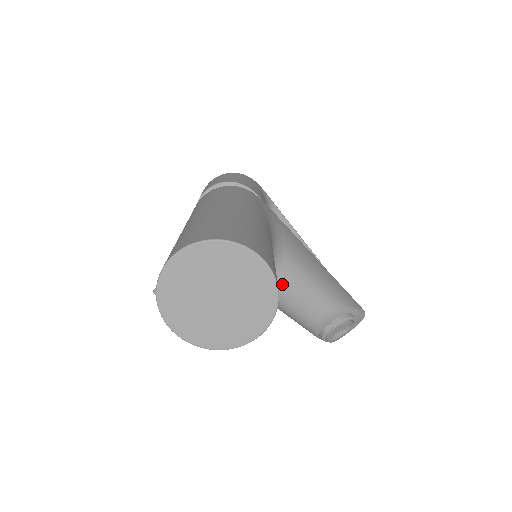
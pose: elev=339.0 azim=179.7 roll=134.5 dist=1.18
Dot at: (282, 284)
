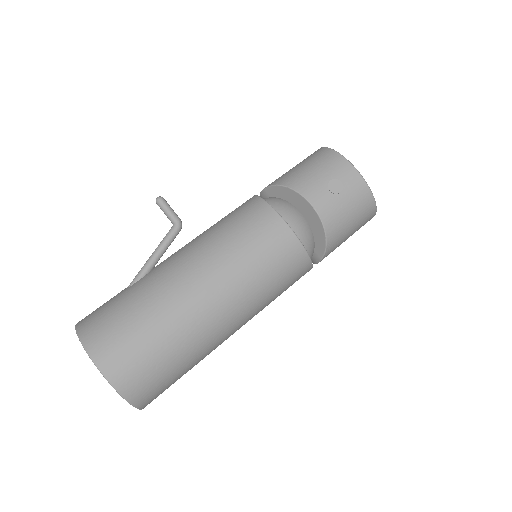
Dot at: occluded
